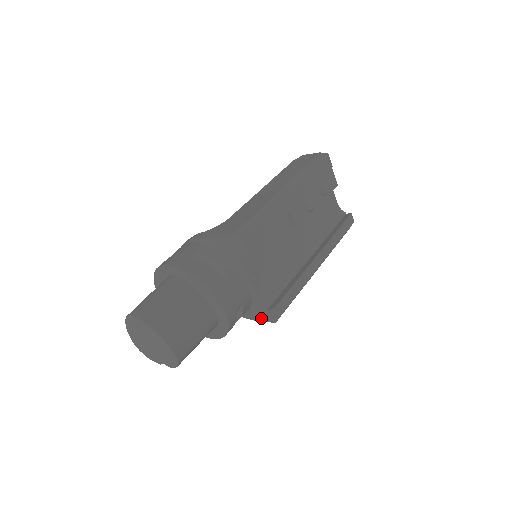
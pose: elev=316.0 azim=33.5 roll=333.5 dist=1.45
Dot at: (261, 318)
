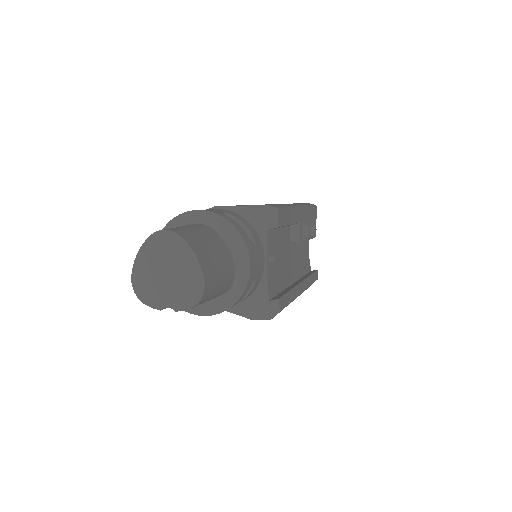
Dot at: (255, 313)
